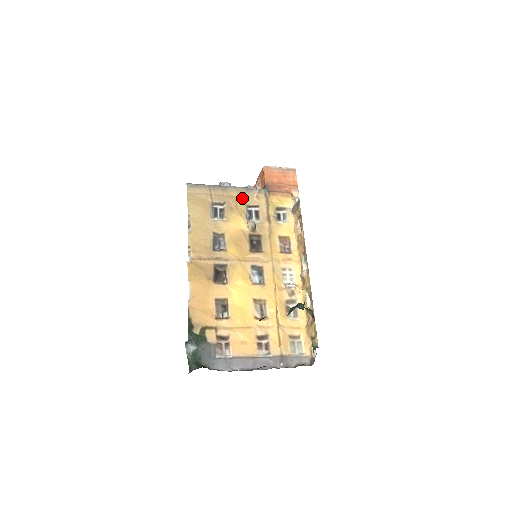
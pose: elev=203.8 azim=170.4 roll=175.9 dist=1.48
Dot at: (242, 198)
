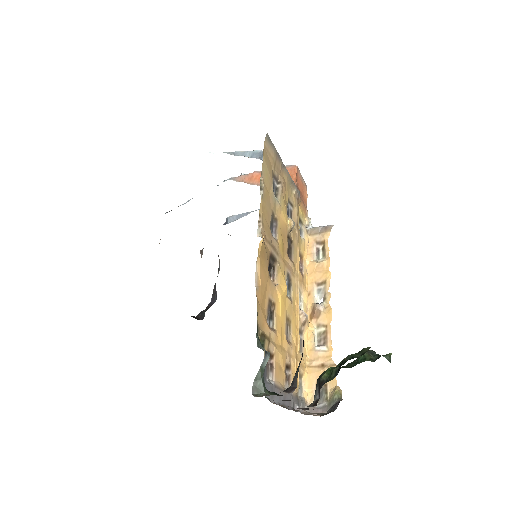
Dot at: (288, 188)
